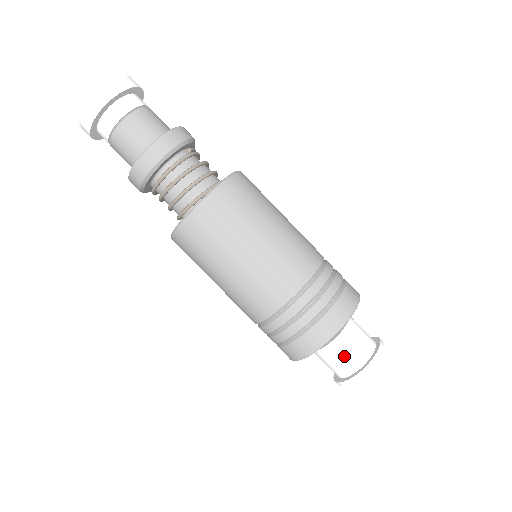
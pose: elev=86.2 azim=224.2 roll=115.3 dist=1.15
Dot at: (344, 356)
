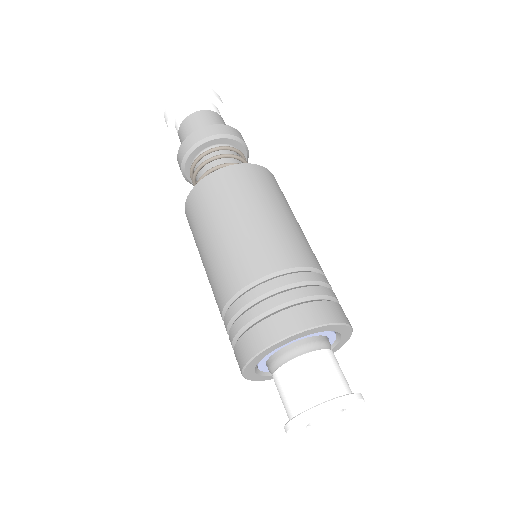
Dot at: (317, 376)
